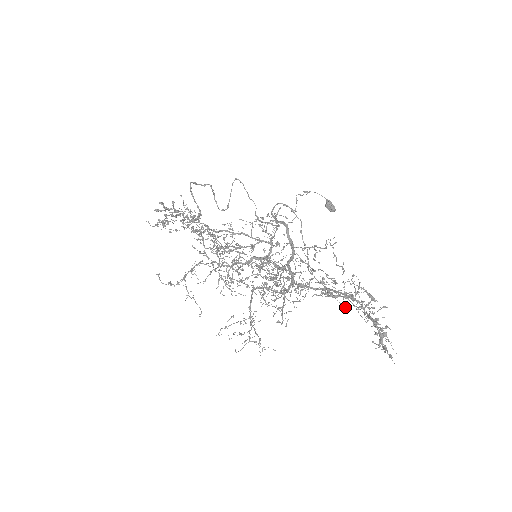
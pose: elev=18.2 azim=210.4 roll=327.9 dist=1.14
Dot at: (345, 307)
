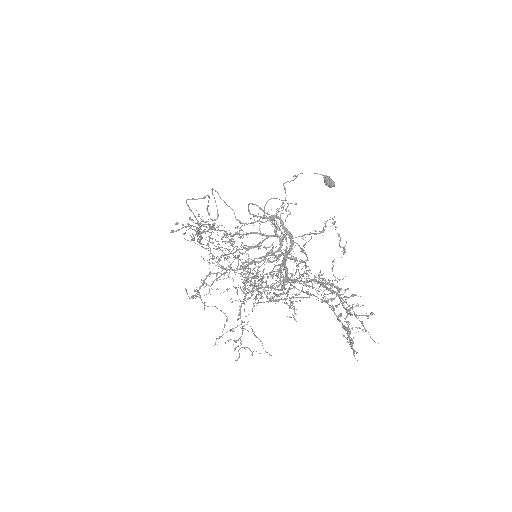
Dot at: (327, 298)
